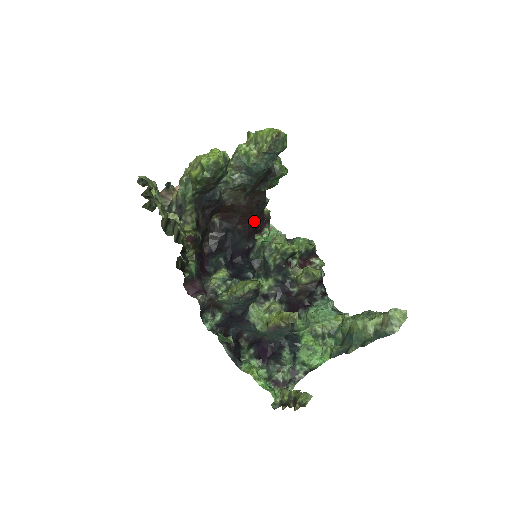
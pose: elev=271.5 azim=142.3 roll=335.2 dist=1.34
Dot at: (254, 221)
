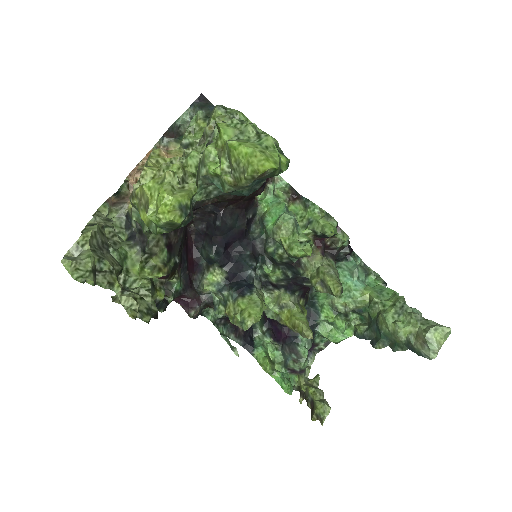
Dot at: (250, 194)
